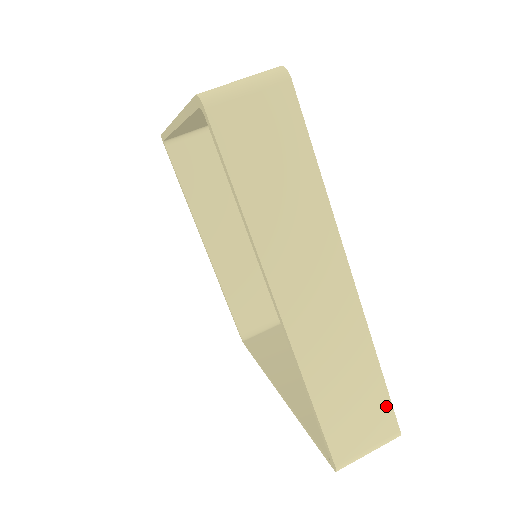
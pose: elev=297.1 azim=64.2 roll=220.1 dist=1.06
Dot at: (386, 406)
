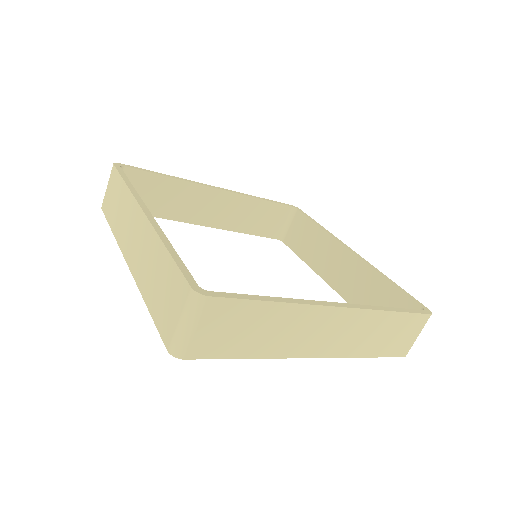
Dot at: (413, 317)
